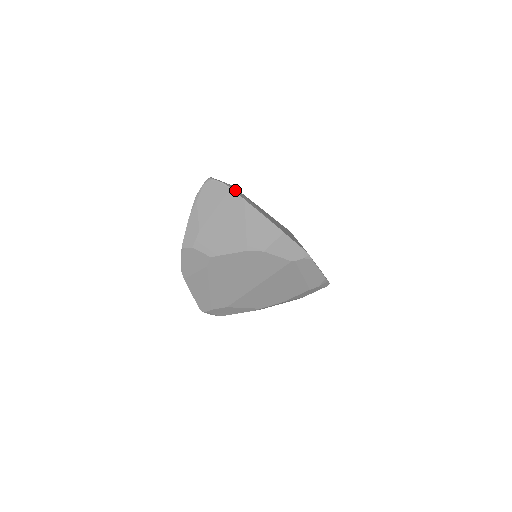
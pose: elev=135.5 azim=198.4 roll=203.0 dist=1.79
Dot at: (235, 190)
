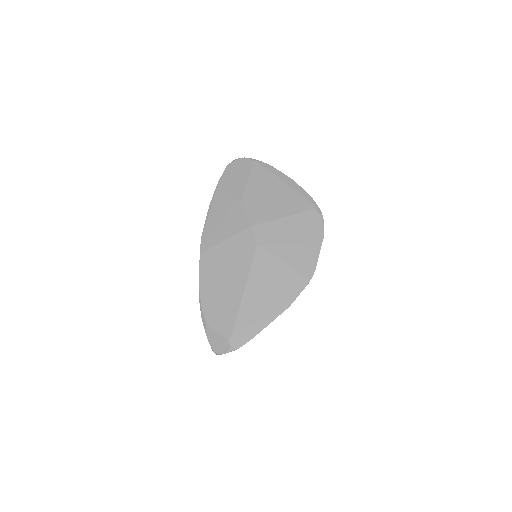
Dot at: (238, 343)
